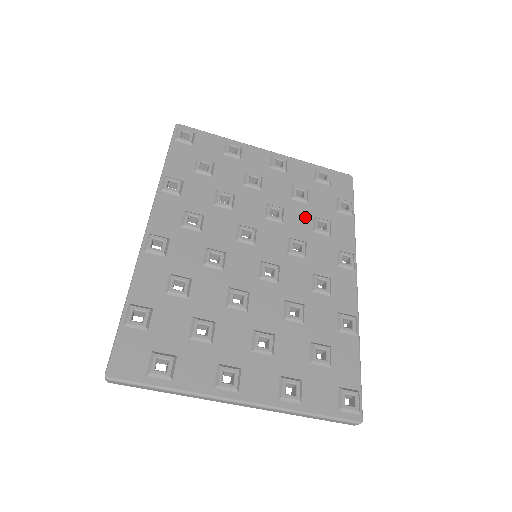
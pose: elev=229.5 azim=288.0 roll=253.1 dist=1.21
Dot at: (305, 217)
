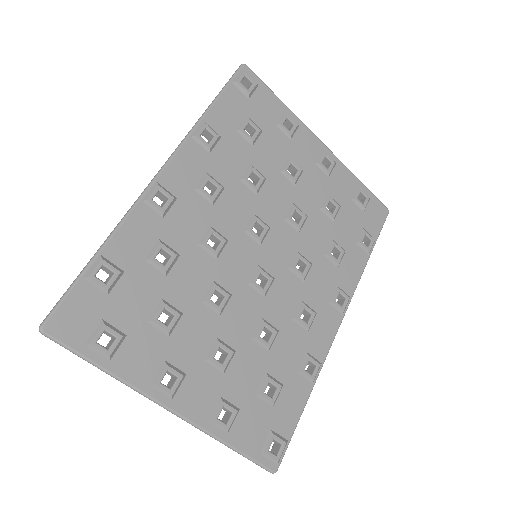
Dot at: (324, 235)
